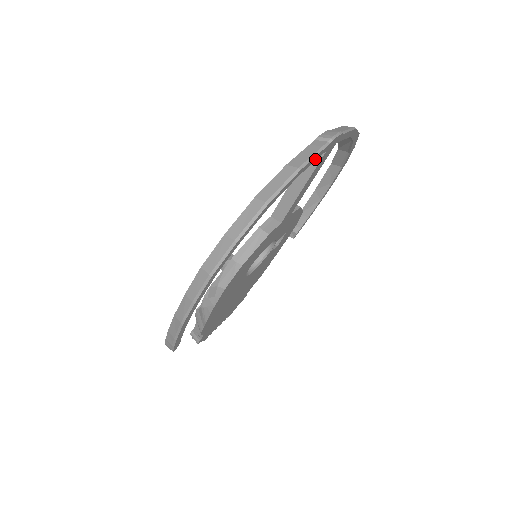
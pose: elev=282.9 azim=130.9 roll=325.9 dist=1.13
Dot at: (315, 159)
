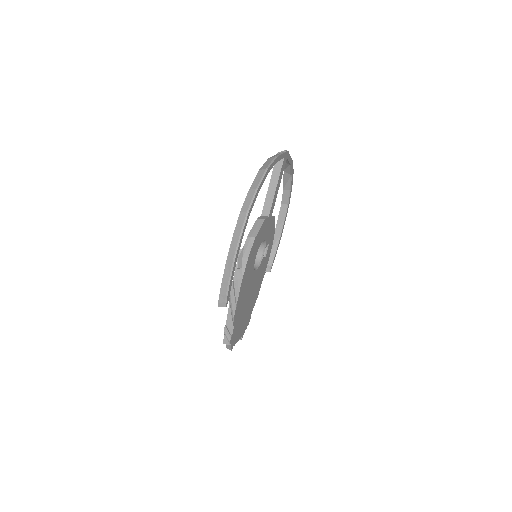
Dot at: (281, 158)
